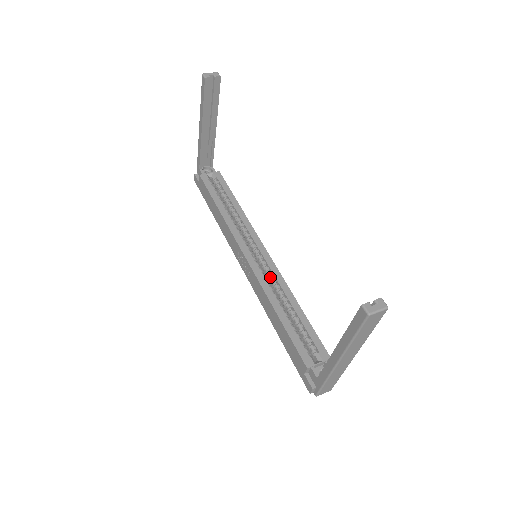
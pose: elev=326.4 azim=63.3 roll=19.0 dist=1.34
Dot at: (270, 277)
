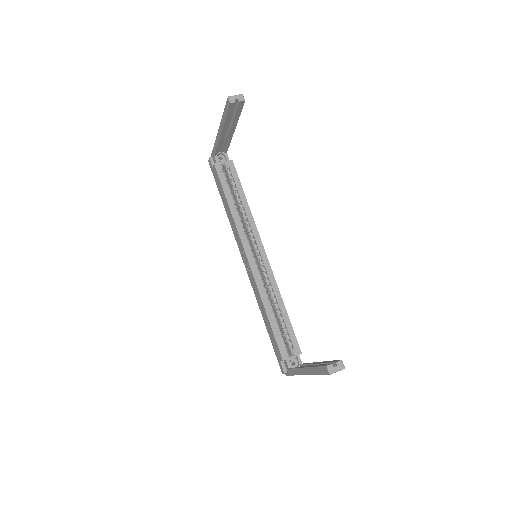
Dot at: (265, 278)
